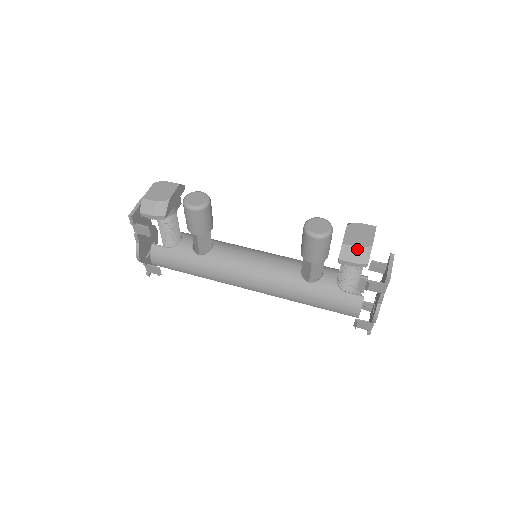
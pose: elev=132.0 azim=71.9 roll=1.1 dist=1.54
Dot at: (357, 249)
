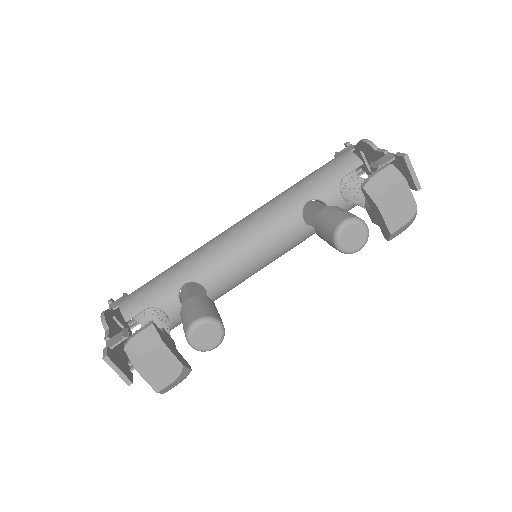
Dot at: (406, 225)
